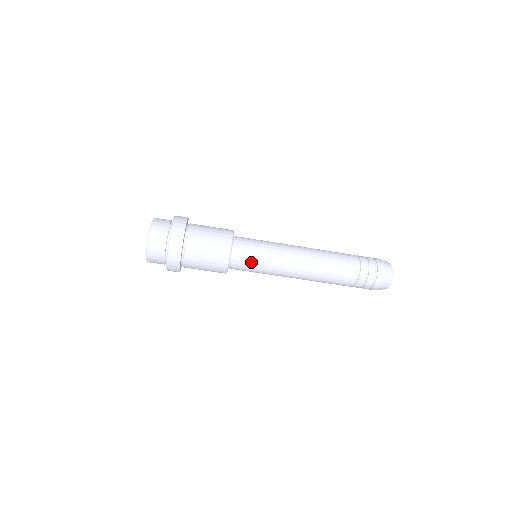
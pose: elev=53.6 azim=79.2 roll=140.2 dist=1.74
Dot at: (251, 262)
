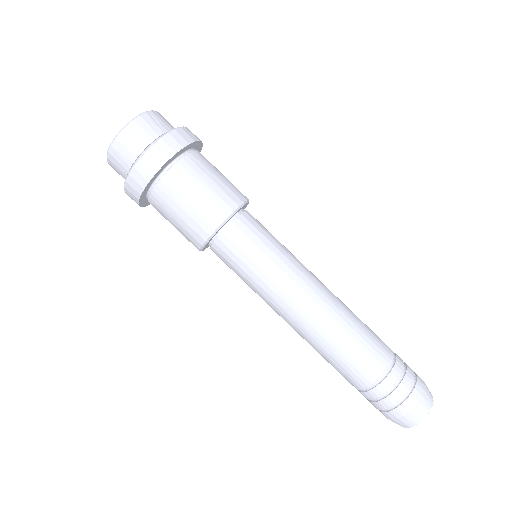
Dot at: (264, 235)
